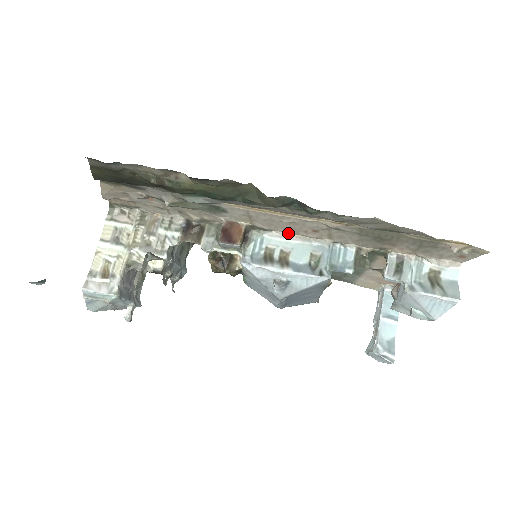
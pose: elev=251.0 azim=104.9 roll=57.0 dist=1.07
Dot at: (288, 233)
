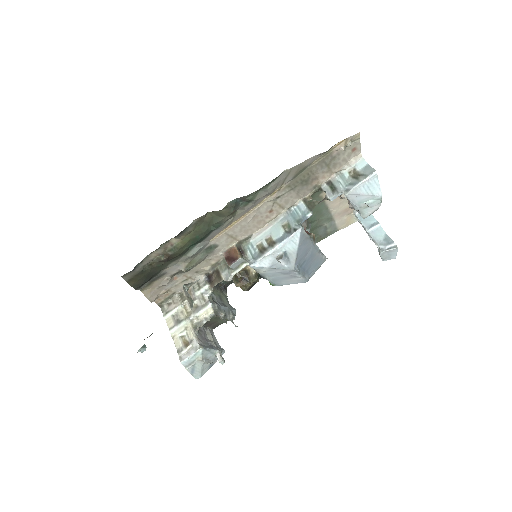
Dot at: (261, 228)
